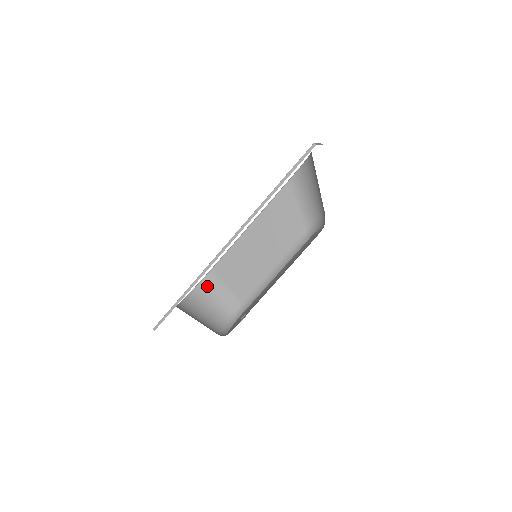
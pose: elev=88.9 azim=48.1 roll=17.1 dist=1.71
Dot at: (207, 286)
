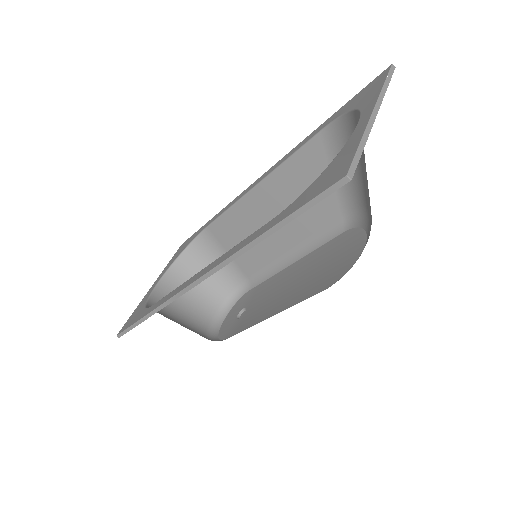
Dot at: (200, 250)
